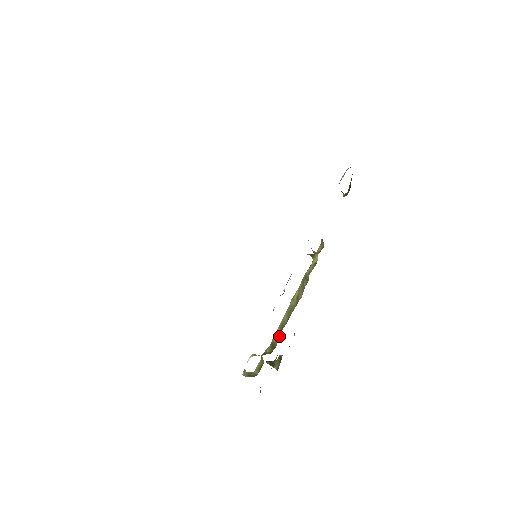
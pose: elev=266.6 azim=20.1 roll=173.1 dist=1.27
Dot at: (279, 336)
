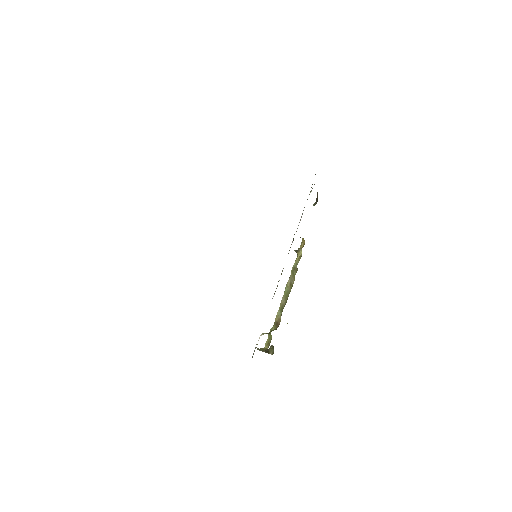
Dot at: occluded
